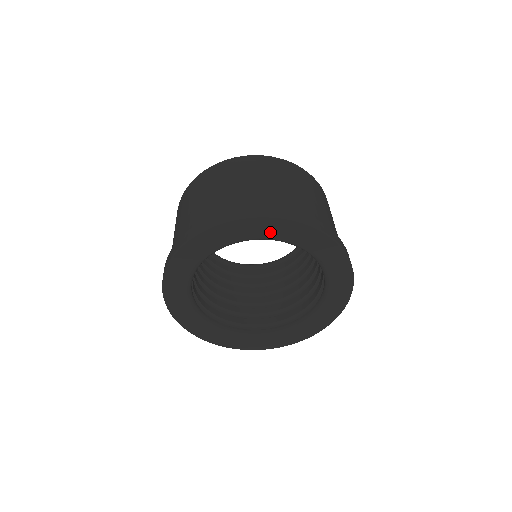
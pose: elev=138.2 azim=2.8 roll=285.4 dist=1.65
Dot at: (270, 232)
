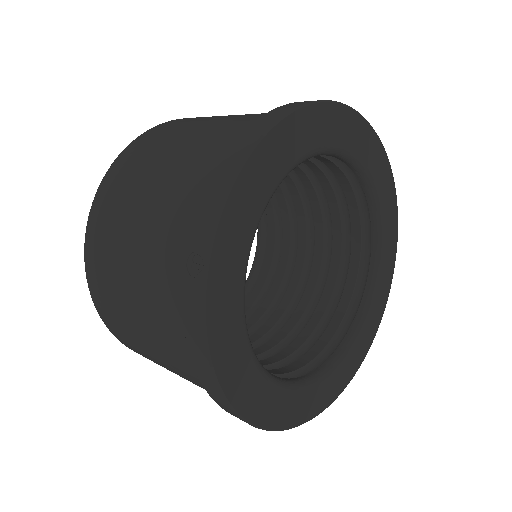
Dot at: (370, 159)
